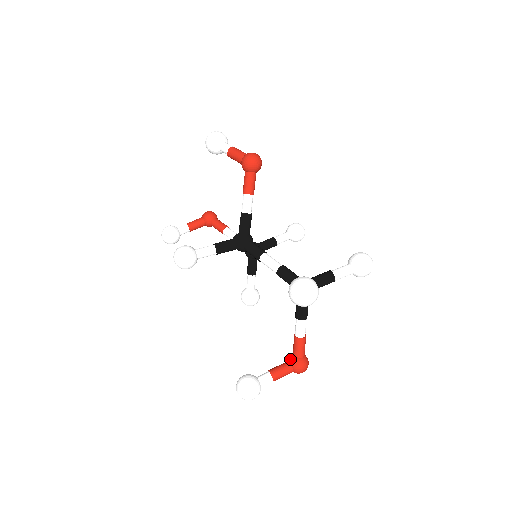
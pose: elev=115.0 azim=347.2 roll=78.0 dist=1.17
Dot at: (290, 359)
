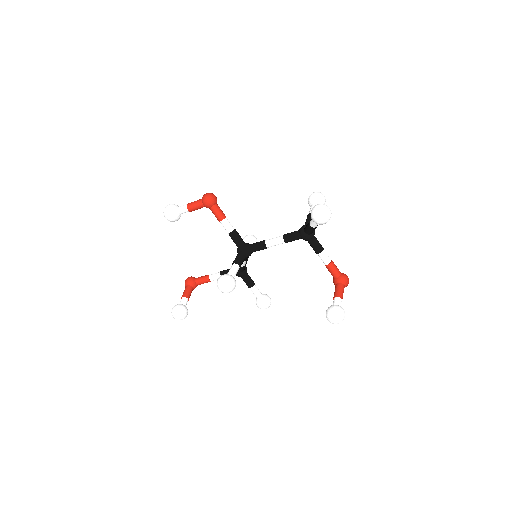
Dot at: (336, 281)
